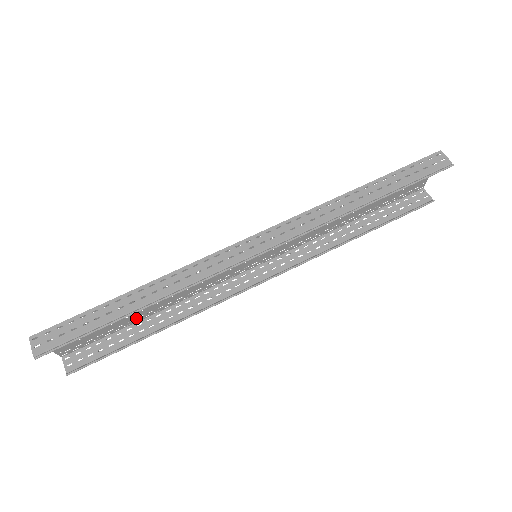
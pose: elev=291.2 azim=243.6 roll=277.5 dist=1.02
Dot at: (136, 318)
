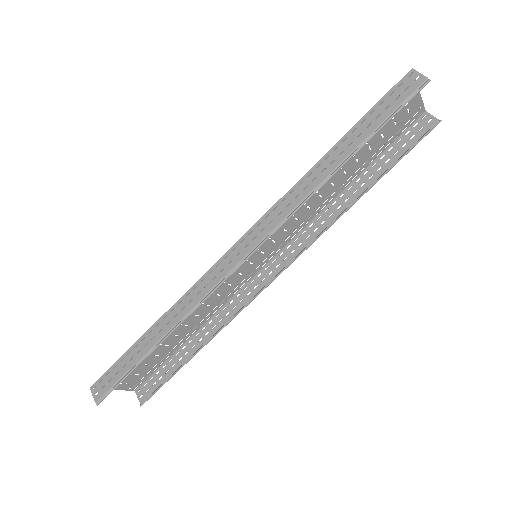
Dot at: (178, 343)
